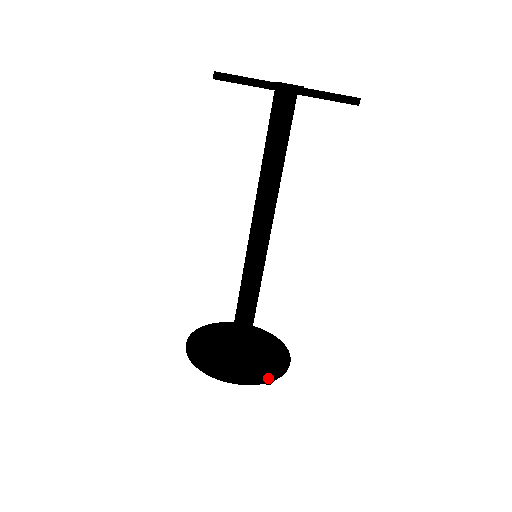
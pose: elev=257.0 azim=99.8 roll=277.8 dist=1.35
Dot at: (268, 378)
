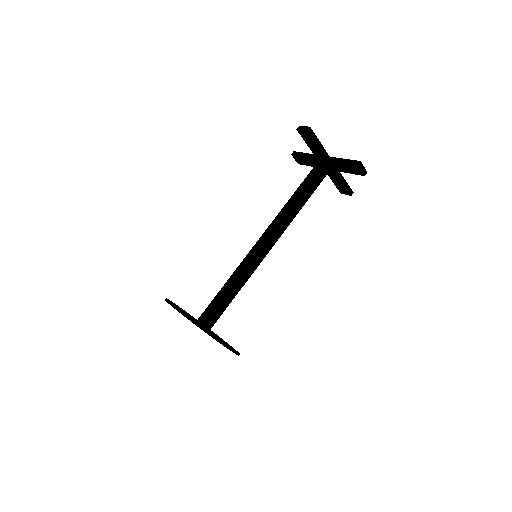
Dot at: (237, 352)
